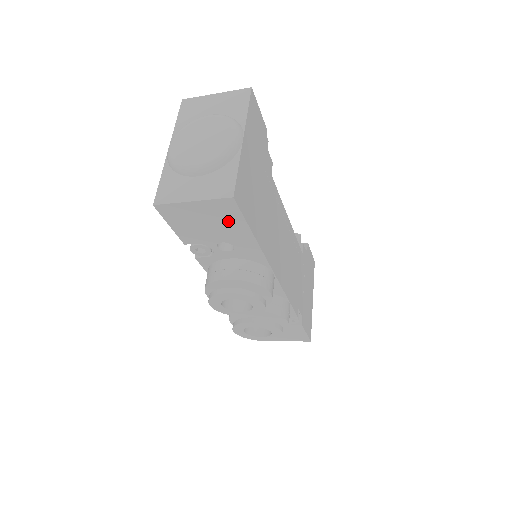
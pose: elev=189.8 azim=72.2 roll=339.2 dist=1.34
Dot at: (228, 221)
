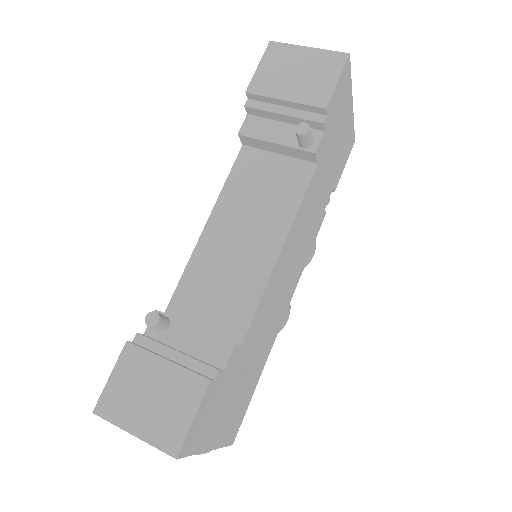
Dot at: occluded
